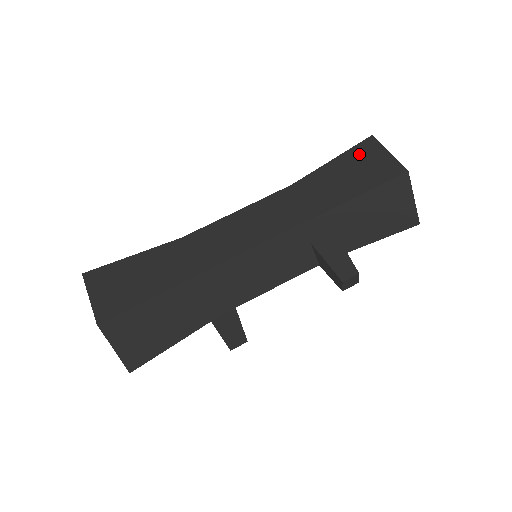
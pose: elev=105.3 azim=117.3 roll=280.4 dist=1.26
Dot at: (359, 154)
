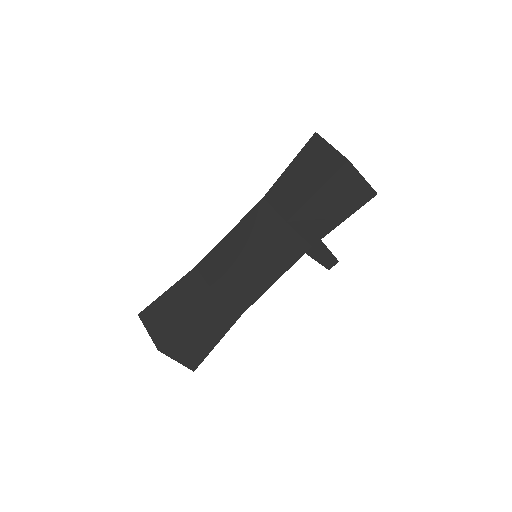
Dot at: (339, 183)
